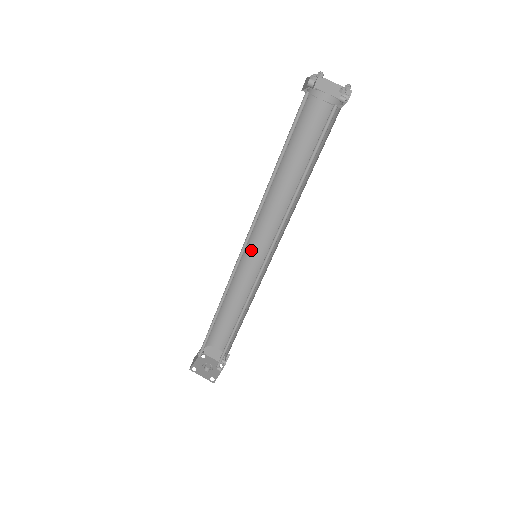
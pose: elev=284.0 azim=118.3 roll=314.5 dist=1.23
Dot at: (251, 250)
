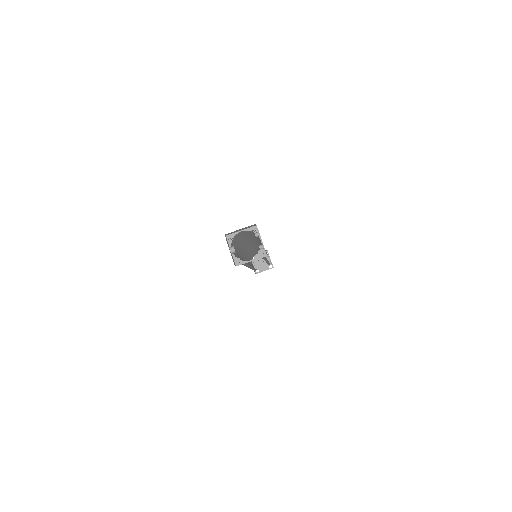
Dot at: (247, 249)
